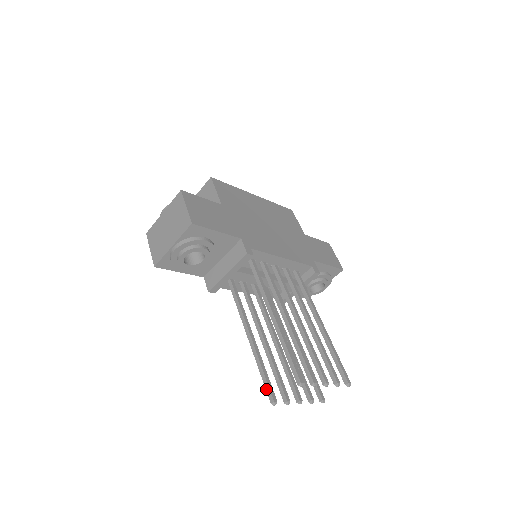
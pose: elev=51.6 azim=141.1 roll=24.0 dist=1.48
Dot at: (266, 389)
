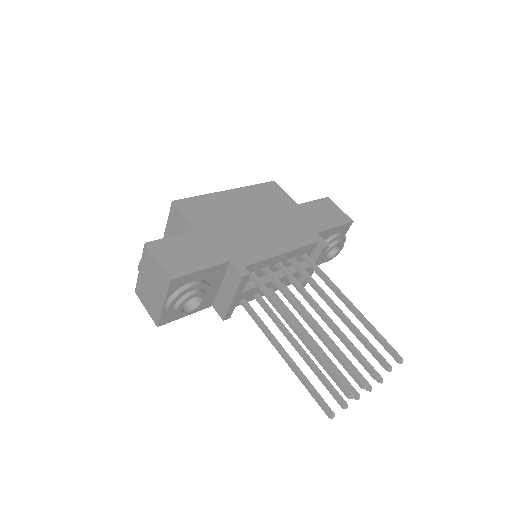
Dot at: (318, 404)
